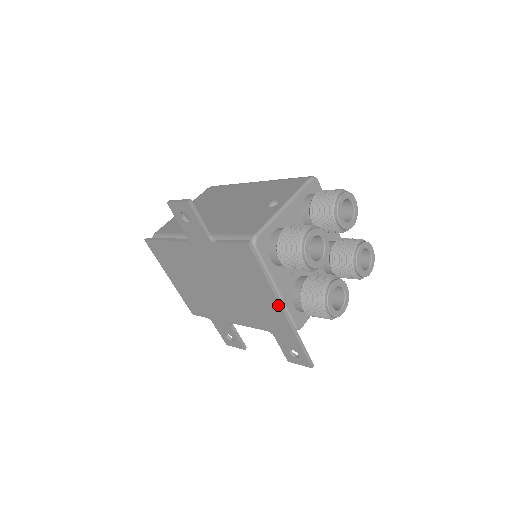
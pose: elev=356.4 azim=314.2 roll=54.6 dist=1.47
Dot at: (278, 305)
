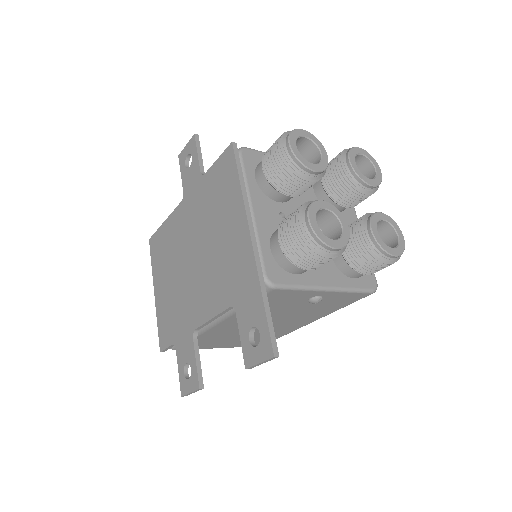
Dot at: (247, 230)
